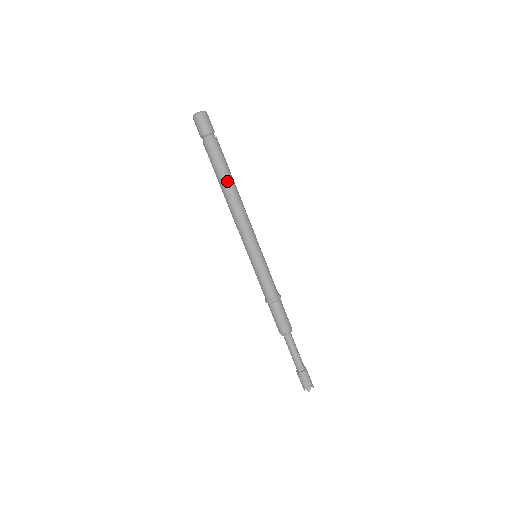
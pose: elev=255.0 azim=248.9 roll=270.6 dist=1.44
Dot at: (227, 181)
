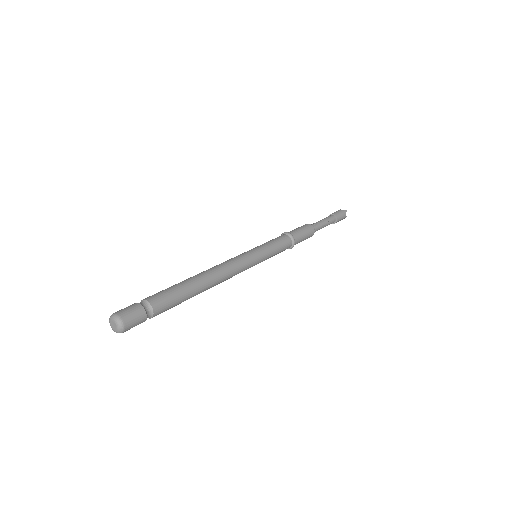
Dot at: (196, 294)
